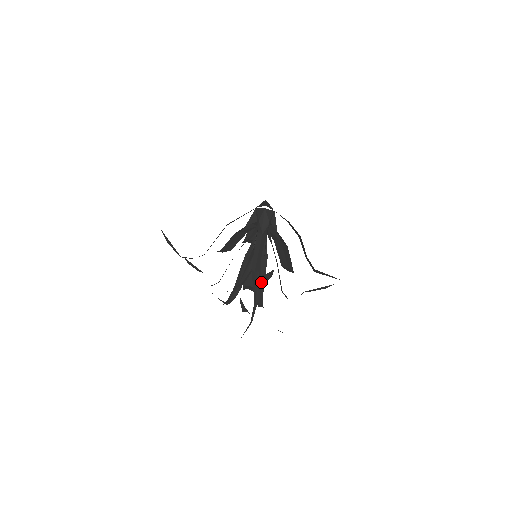
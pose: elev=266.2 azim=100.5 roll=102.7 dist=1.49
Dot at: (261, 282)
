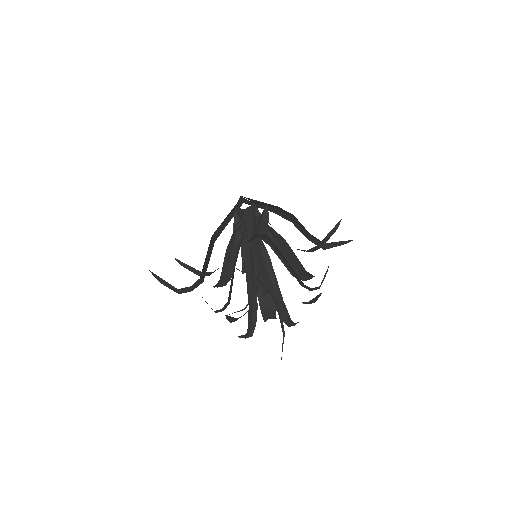
Dot at: (275, 288)
